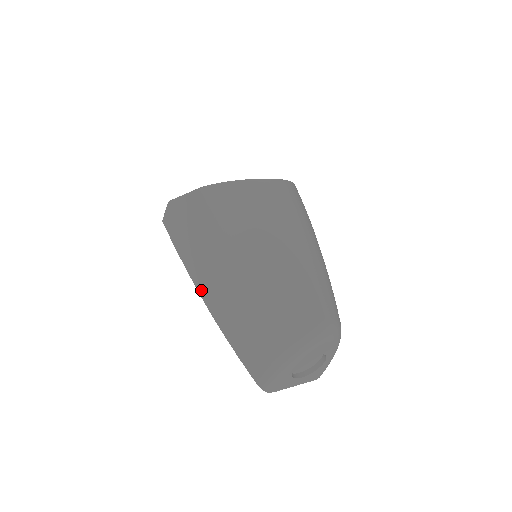
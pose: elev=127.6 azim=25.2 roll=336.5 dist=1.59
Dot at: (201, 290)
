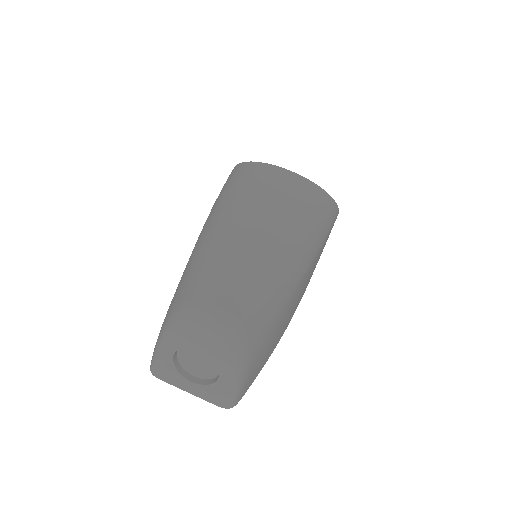
Dot at: occluded
